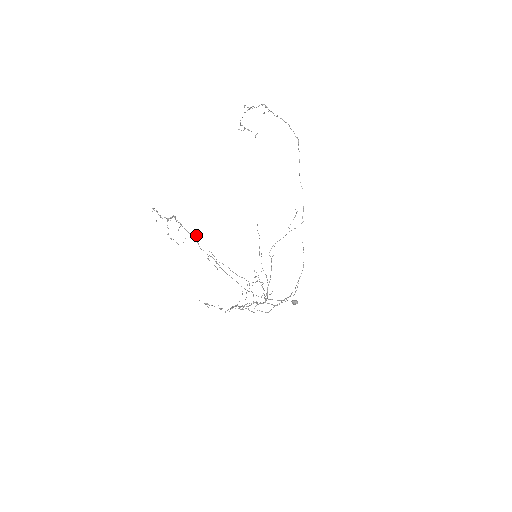
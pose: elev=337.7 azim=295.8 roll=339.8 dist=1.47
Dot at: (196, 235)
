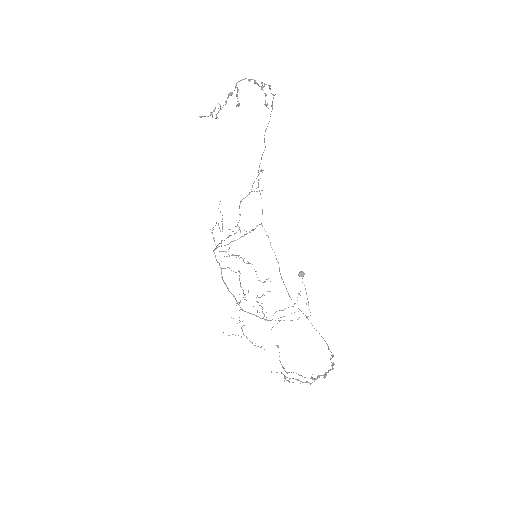
Dot at: (334, 364)
